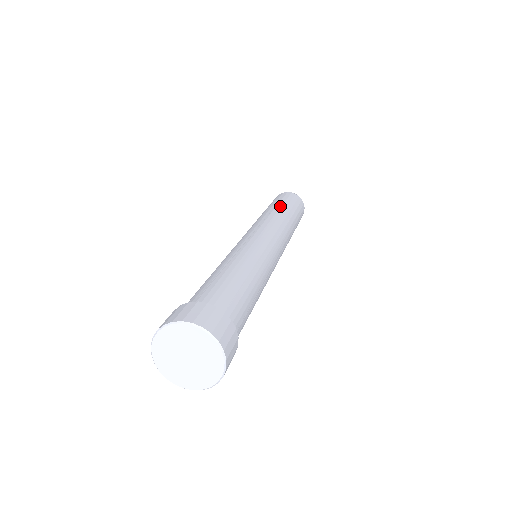
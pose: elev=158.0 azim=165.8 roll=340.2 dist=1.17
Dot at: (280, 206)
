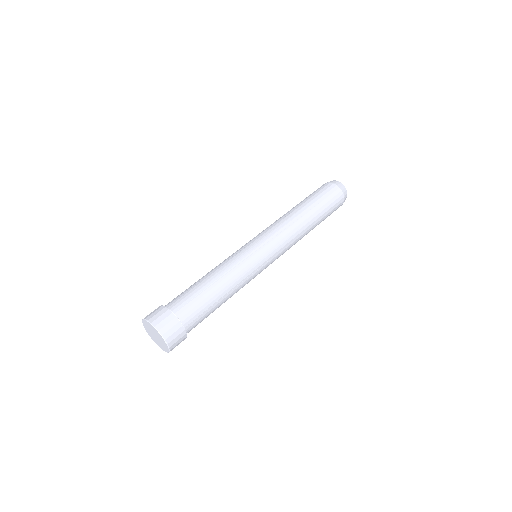
Dot at: (312, 213)
